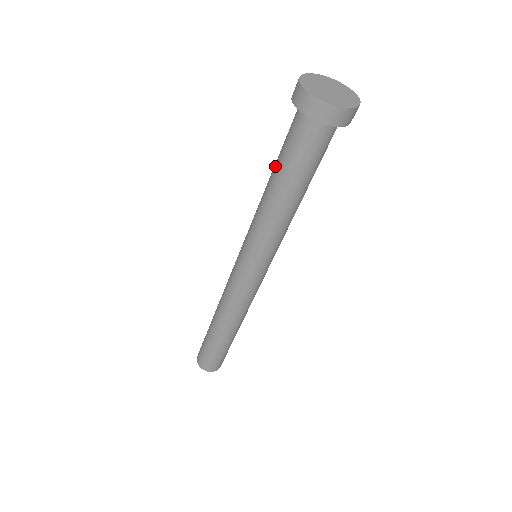
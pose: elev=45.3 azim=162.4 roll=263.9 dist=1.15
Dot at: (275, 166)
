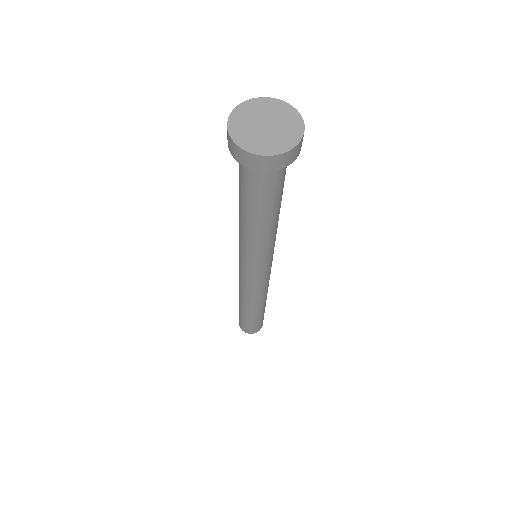
Dot at: occluded
